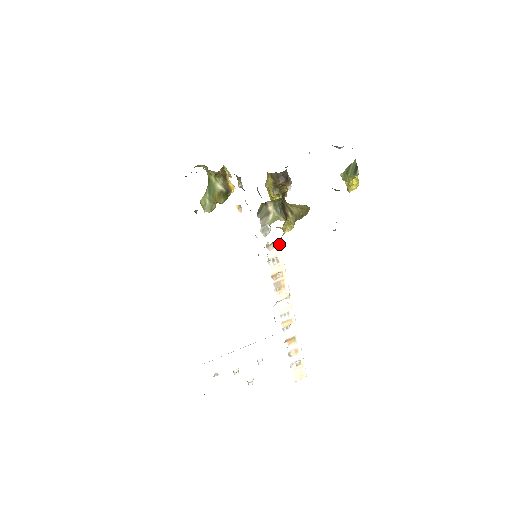
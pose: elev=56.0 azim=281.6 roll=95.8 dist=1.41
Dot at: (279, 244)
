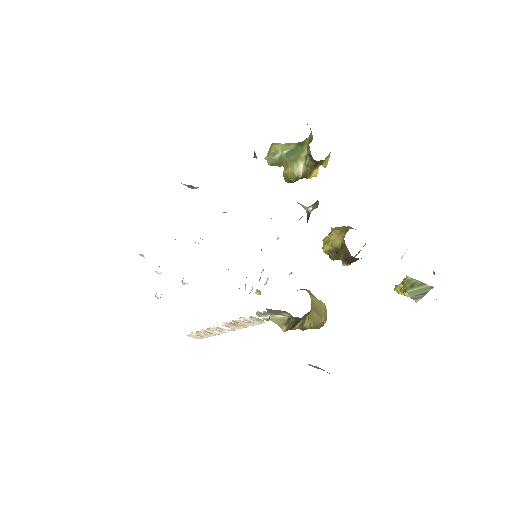
Dot at: (264, 322)
